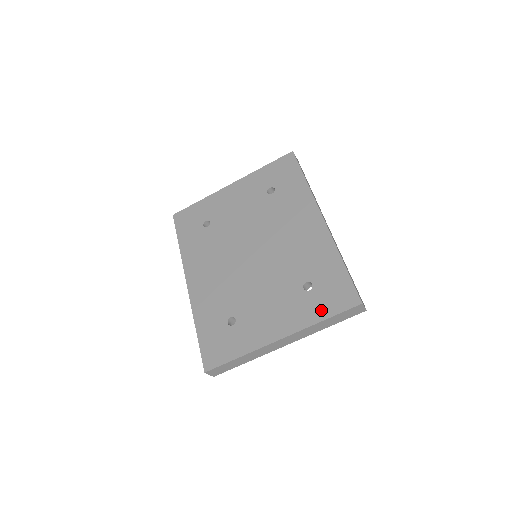
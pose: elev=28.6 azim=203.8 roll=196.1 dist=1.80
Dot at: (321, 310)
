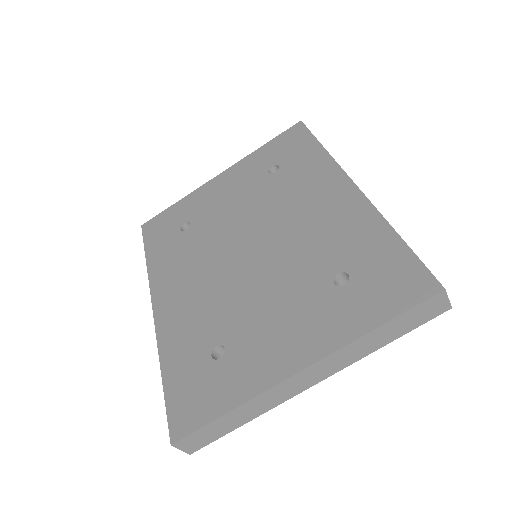
Dot at: (370, 311)
